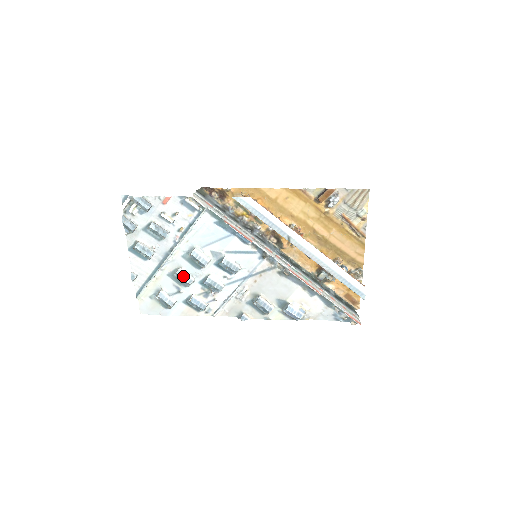
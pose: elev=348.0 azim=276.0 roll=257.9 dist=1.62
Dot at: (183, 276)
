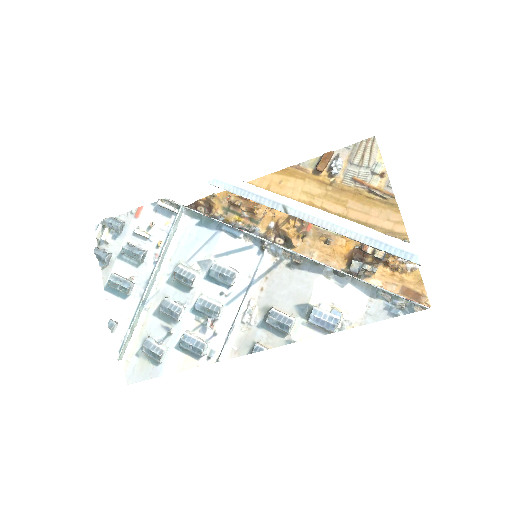
Dot at: (169, 305)
